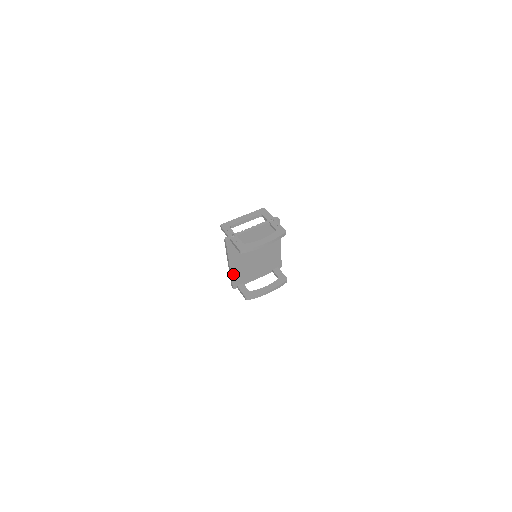
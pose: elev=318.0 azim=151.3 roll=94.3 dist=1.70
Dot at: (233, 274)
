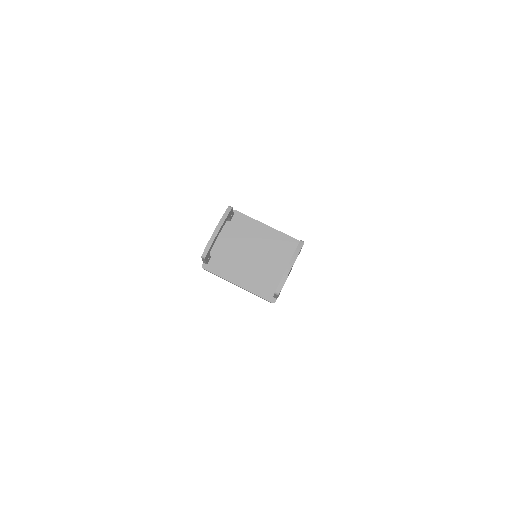
Dot at: (252, 290)
